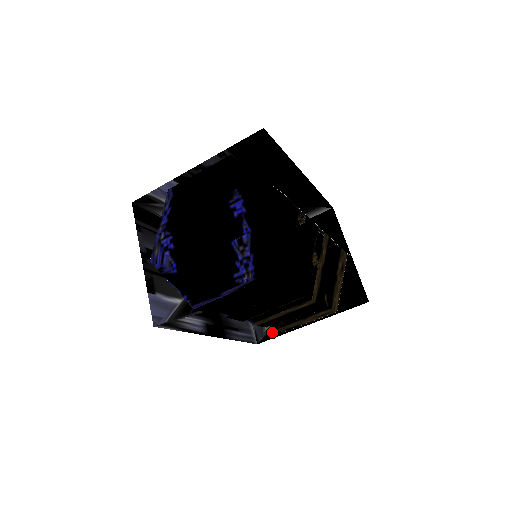
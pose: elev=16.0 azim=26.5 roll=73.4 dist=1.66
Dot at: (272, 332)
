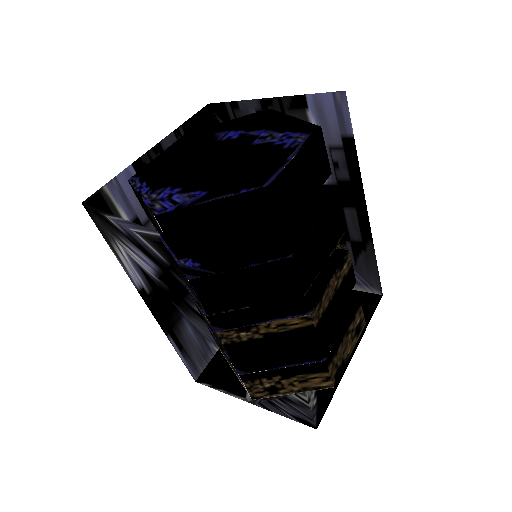
Dot at: (321, 400)
